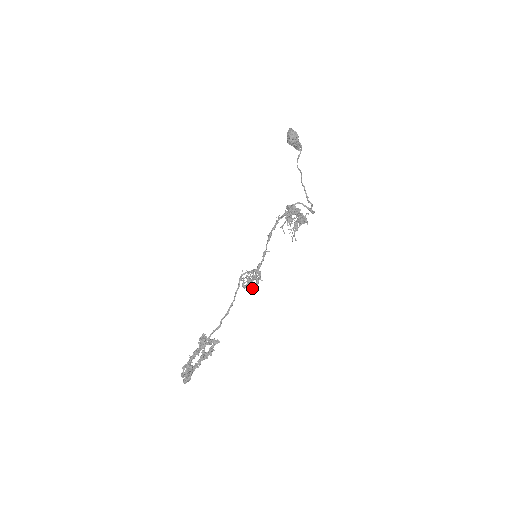
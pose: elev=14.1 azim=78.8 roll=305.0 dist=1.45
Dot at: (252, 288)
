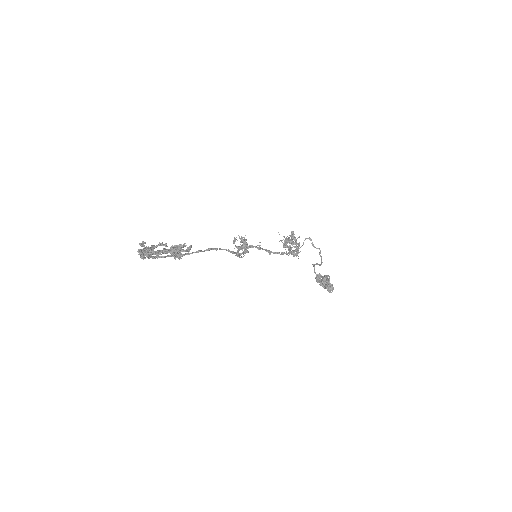
Dot at: occluded
